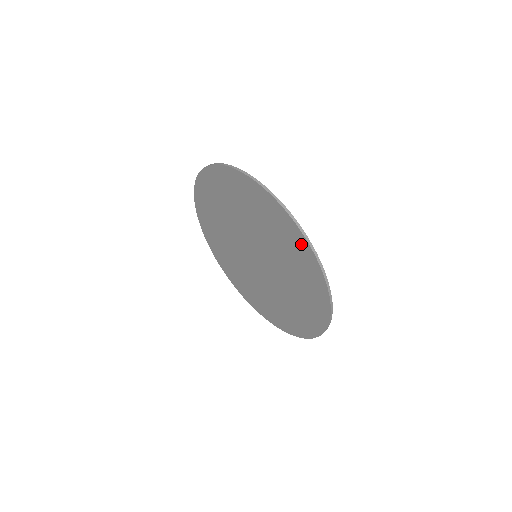
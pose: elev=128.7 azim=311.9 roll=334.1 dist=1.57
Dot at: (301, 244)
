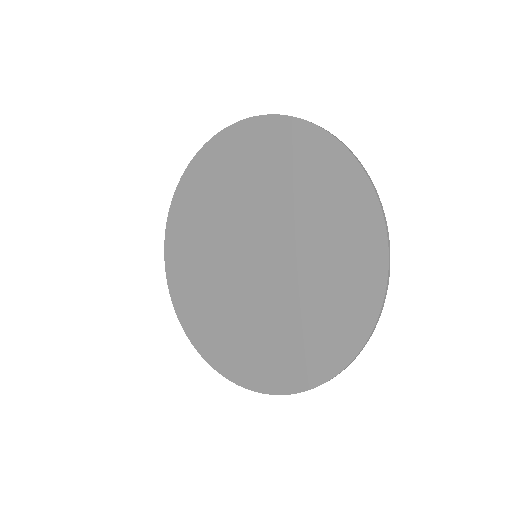
Dot at: (225, 143)
